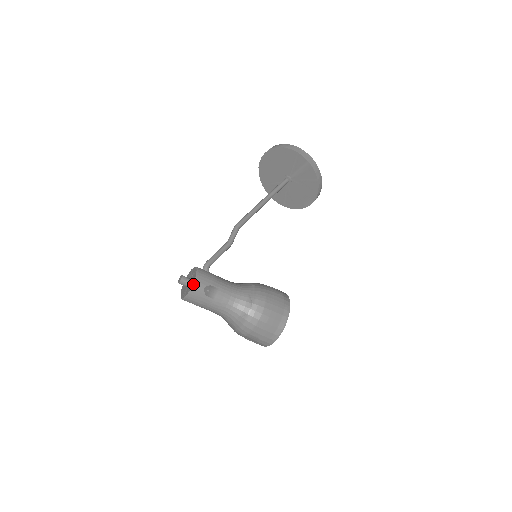
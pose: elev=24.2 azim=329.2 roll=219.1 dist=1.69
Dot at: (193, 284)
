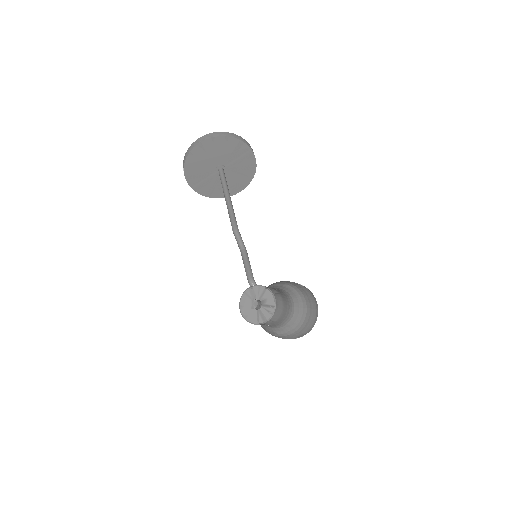
Dot at: (275, 304)
